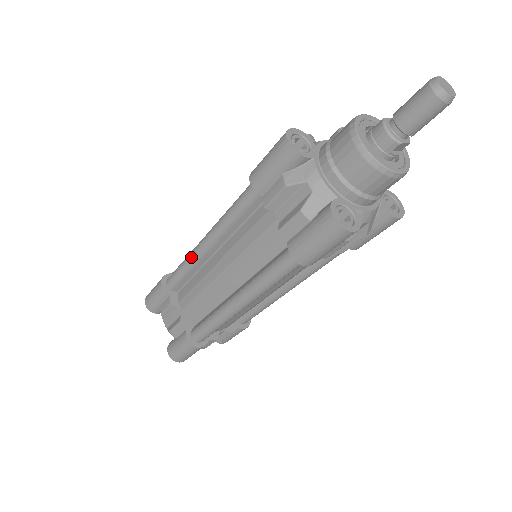
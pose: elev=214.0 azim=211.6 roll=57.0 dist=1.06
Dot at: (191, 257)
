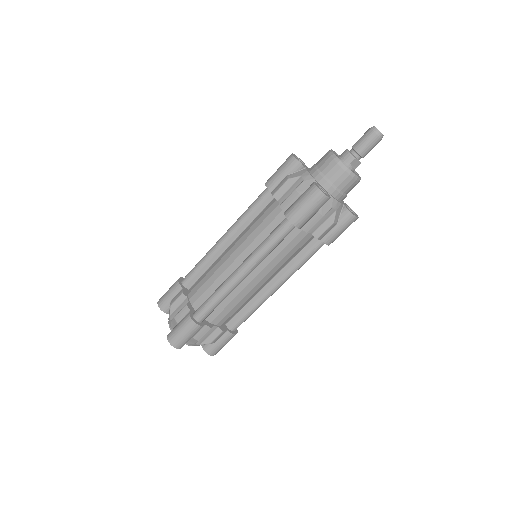
Dot at: (209, 251)
